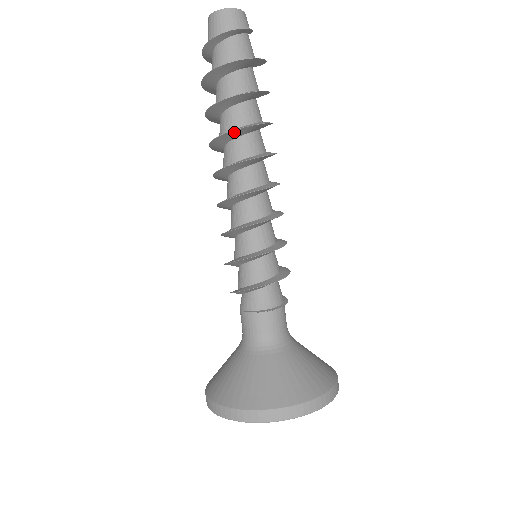
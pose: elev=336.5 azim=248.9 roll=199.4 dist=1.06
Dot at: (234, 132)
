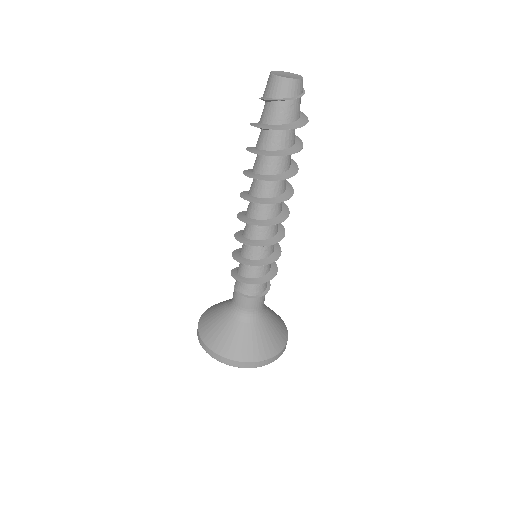
Dot at: (254, 178)
